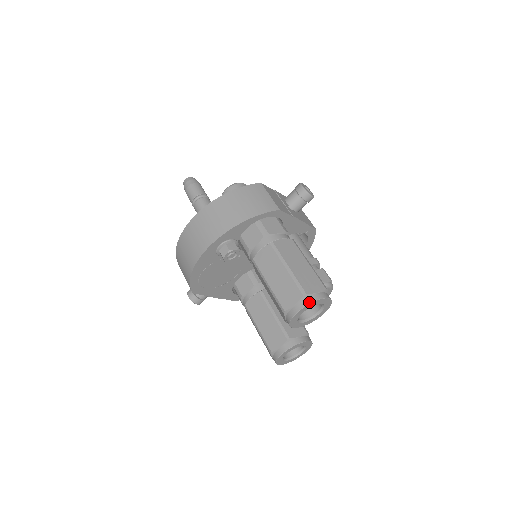
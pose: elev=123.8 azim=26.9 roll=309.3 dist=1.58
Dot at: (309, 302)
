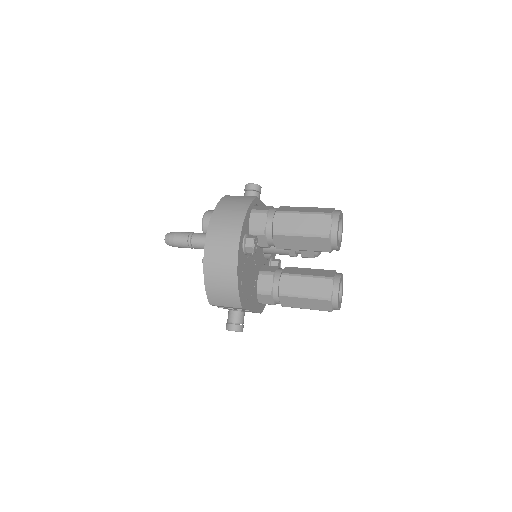
Dot at: (338, 216)
